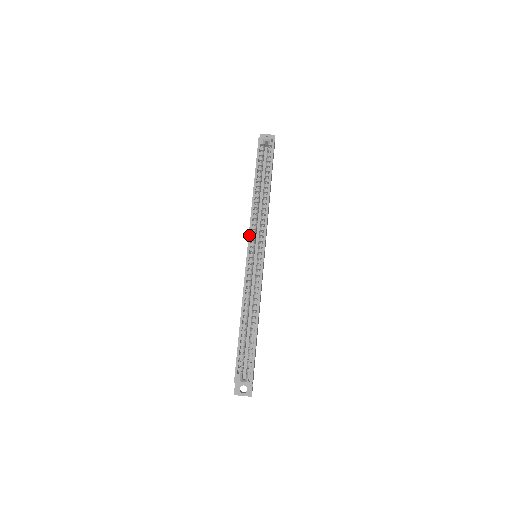
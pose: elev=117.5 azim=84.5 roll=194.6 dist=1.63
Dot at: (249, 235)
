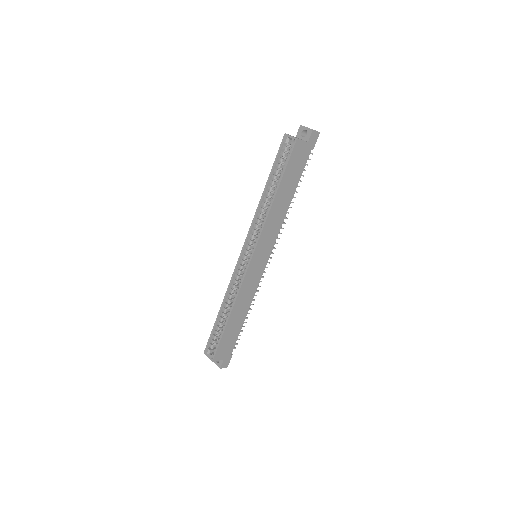
Dot at: (247, 237)
